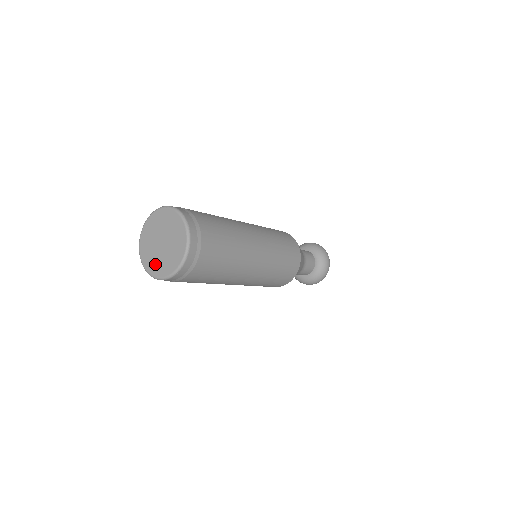
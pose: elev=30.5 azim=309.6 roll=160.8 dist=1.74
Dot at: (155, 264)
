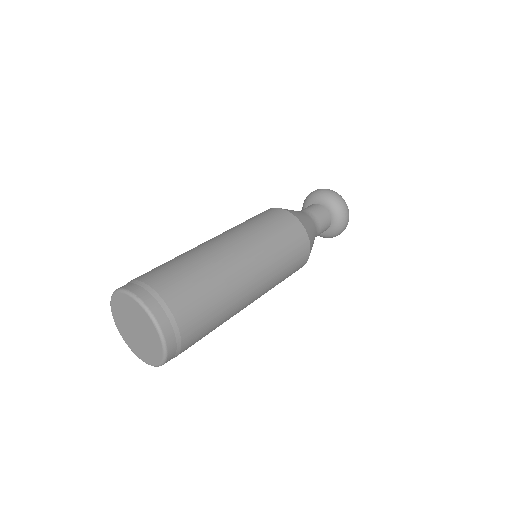
Dot at: (145, 353)
